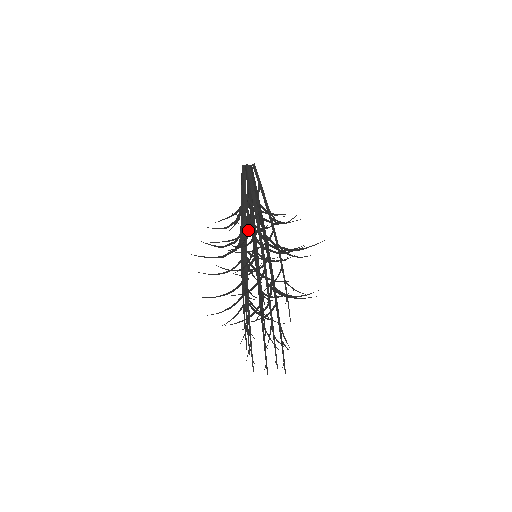
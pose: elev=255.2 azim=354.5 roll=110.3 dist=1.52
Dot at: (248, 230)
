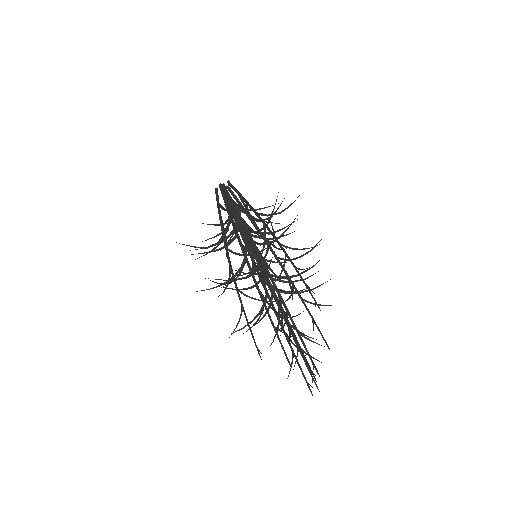
Dot at: (225, 232)
